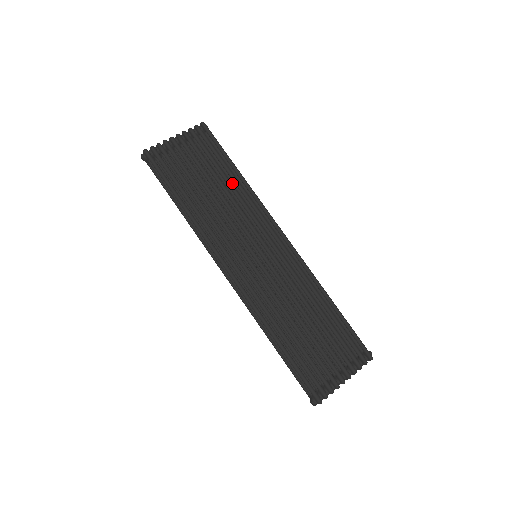
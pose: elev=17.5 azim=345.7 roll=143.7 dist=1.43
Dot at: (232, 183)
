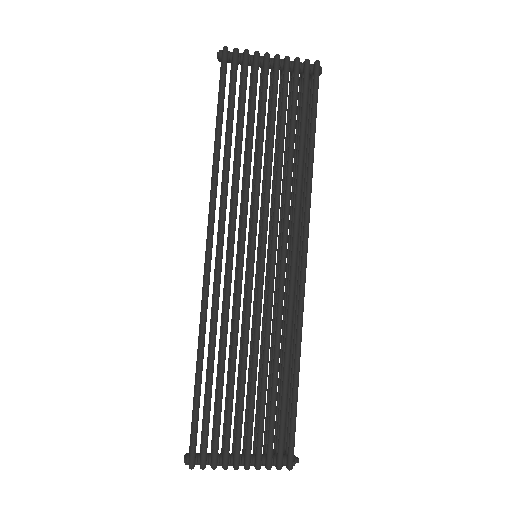
Dot at: (297, 155)
